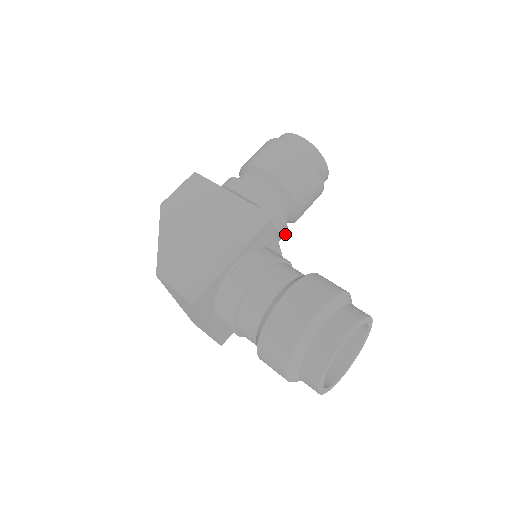
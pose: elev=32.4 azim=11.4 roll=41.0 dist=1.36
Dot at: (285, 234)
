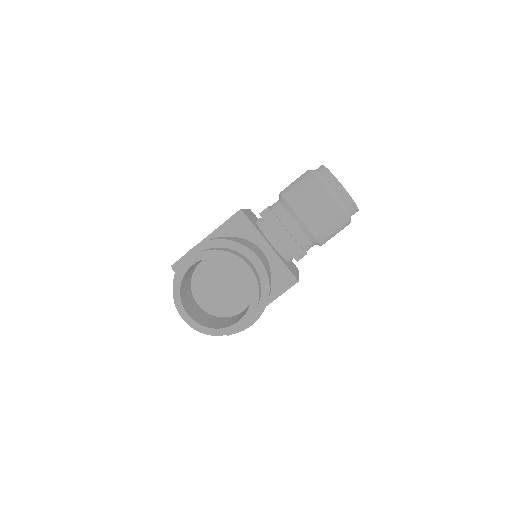
Dot at: (297, 244)
